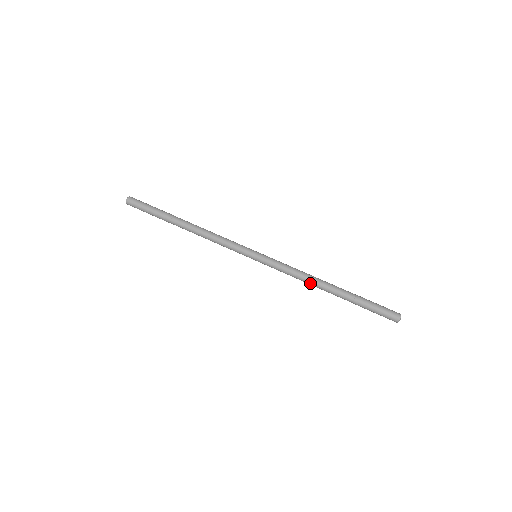
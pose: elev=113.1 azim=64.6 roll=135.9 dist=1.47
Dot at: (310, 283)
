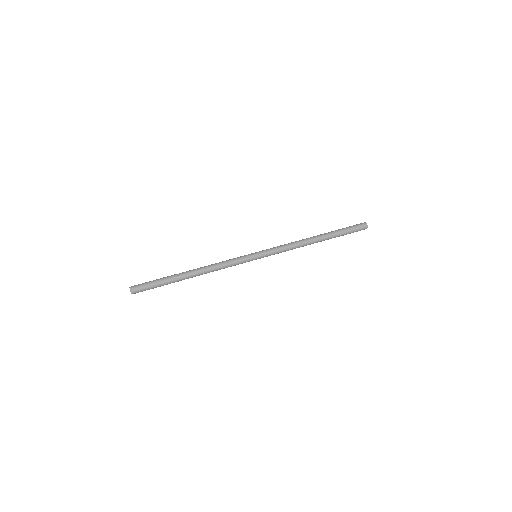
Dot at: (303, 246)
